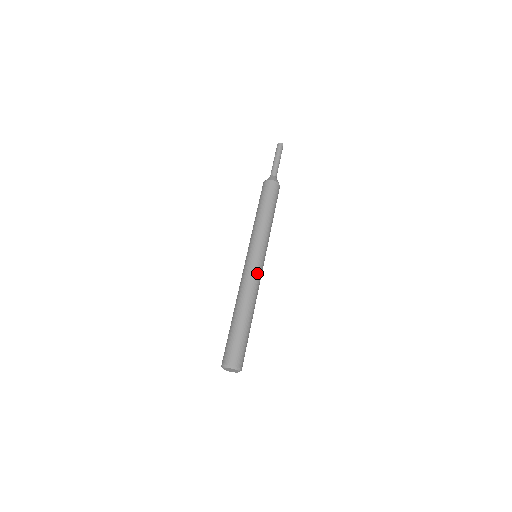
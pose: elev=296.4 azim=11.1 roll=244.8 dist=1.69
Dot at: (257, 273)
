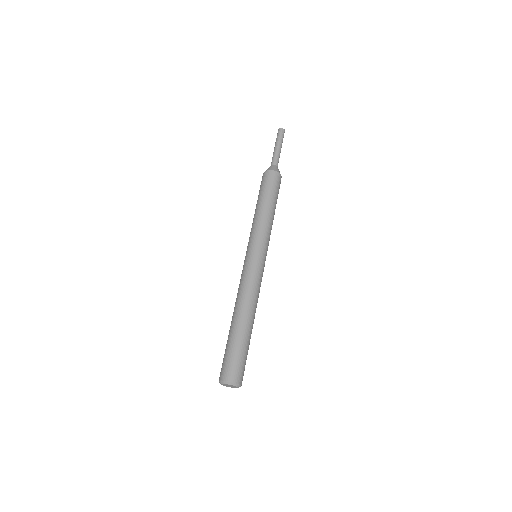
Dot at: (257, 275)
